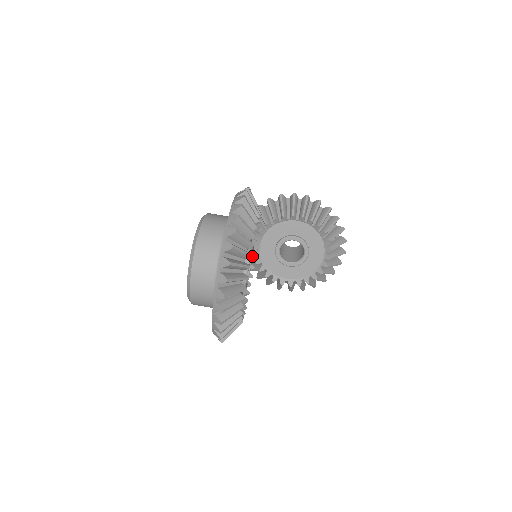
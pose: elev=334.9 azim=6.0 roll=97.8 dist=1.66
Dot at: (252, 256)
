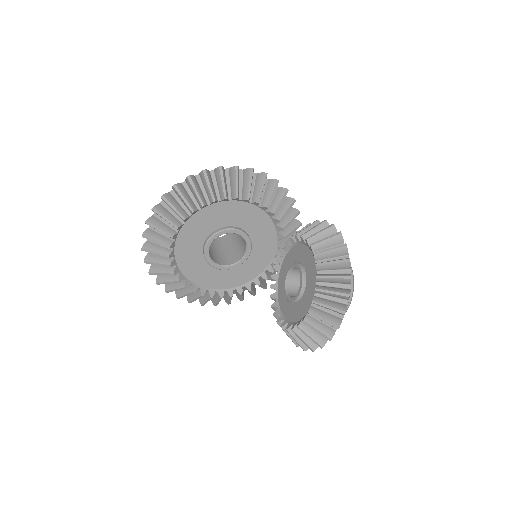
Dot at: (248, 250)
